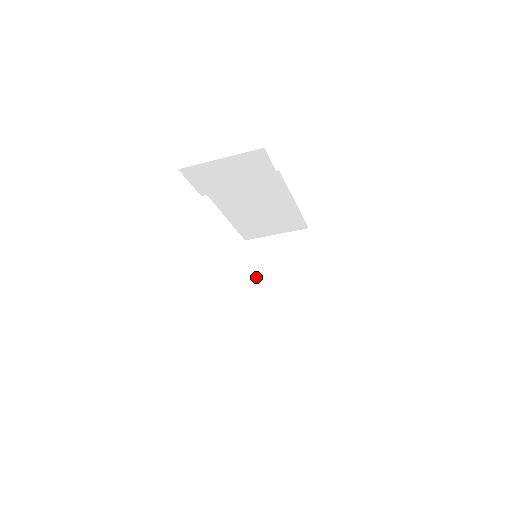
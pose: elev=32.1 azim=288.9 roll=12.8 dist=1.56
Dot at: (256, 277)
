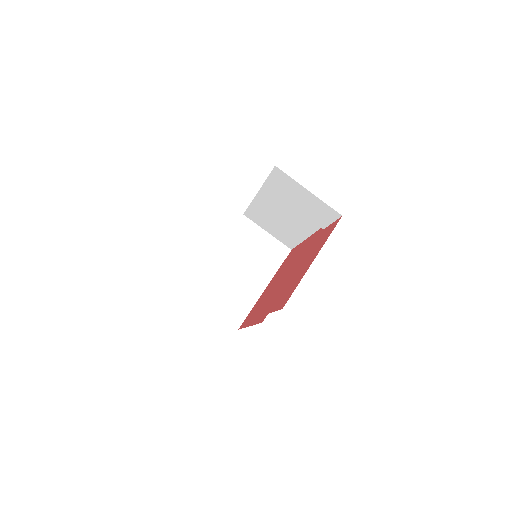
Dot at: (229, 249)
